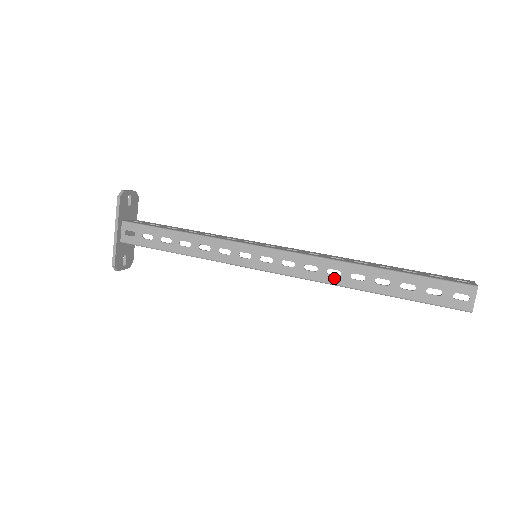
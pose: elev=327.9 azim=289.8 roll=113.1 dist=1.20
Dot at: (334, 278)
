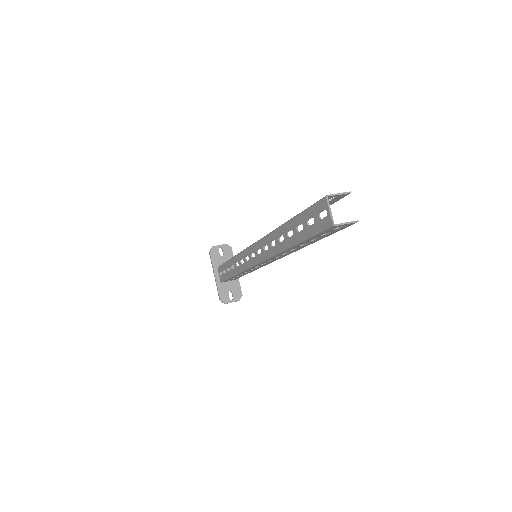
Dot at: (274, 248)
